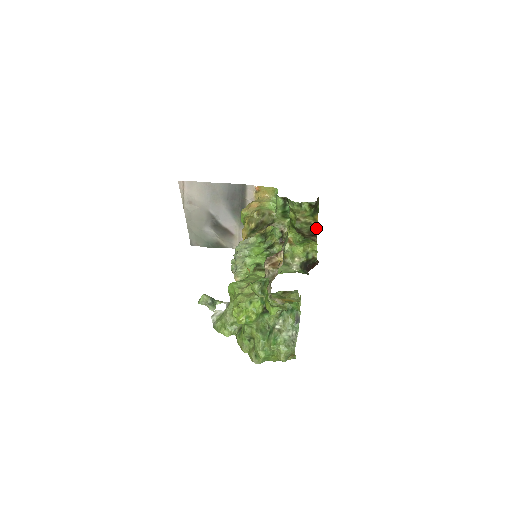
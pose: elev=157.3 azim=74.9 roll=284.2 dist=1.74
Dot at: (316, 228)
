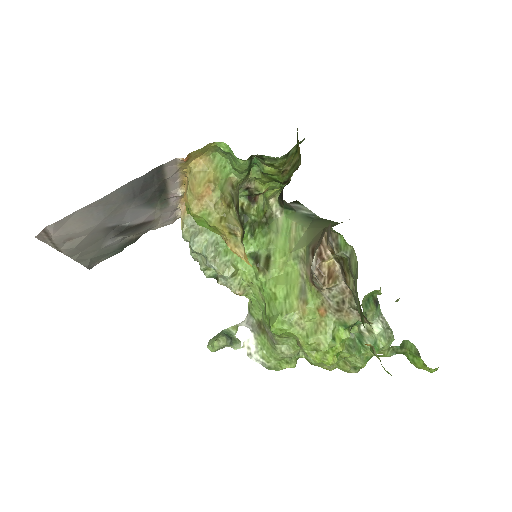
Dot at: (300, 159)
